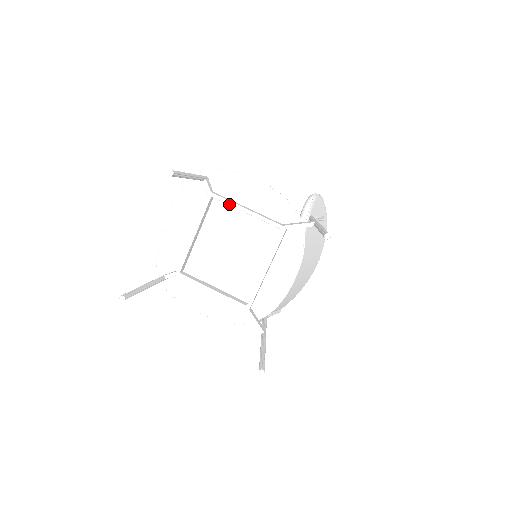
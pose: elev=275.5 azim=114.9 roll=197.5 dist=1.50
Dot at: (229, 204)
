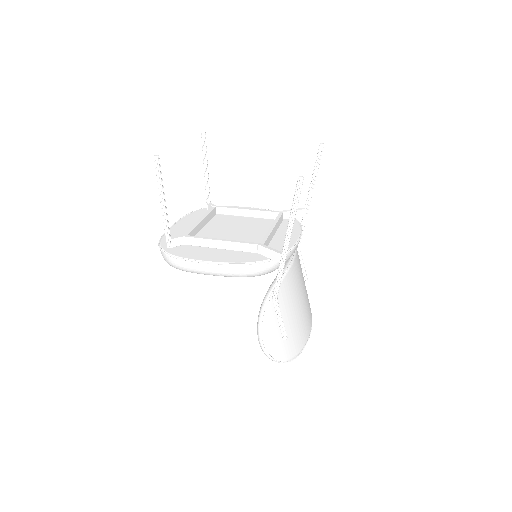
Dot at: (232, 208)
